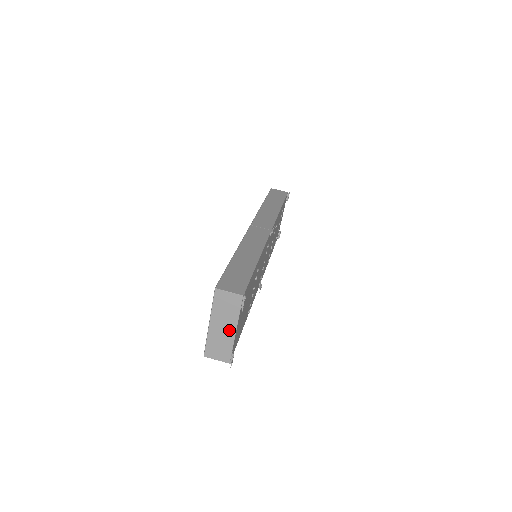
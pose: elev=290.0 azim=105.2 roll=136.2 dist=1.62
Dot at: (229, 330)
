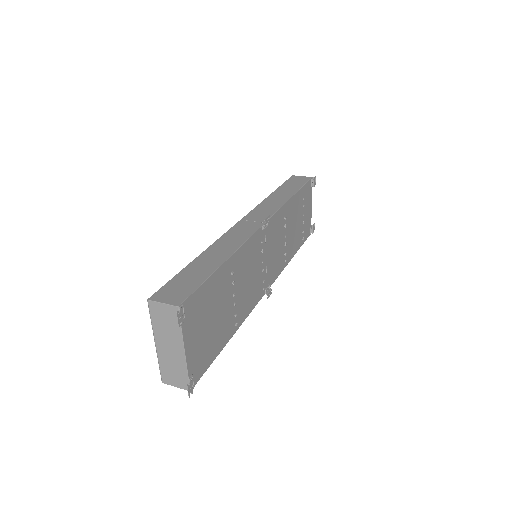
Dot at: (177, 350)
